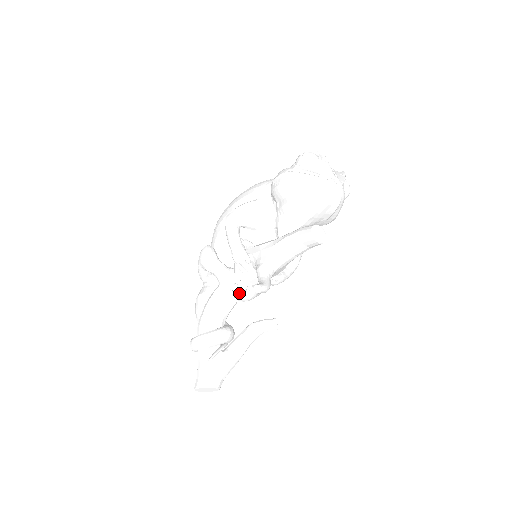
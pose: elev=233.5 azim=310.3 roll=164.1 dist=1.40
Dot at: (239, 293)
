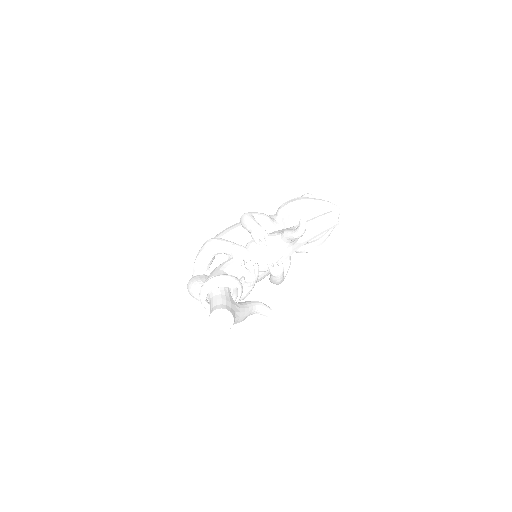
Dot at: (251, 263)
